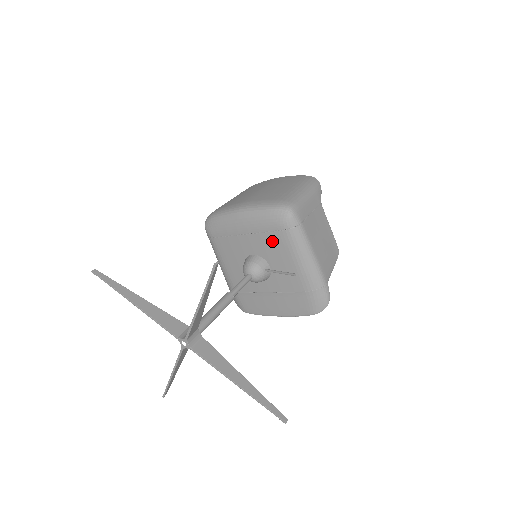
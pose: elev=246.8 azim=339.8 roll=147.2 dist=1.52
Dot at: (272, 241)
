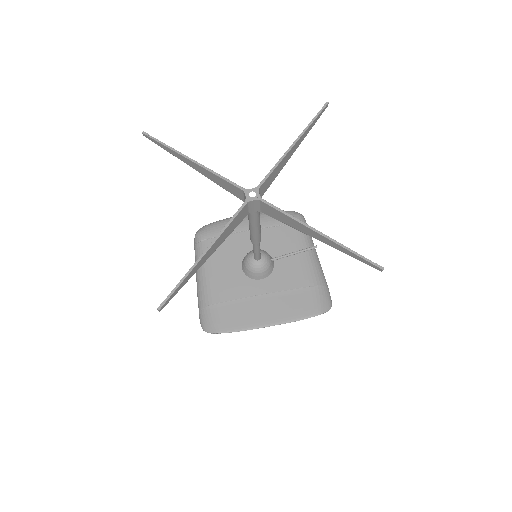
Dot at: (282, 234)
